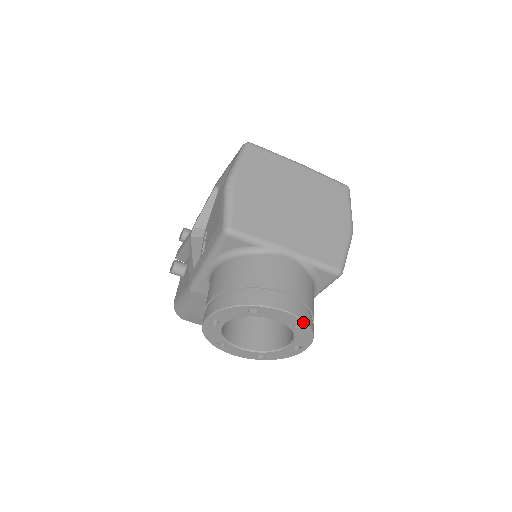
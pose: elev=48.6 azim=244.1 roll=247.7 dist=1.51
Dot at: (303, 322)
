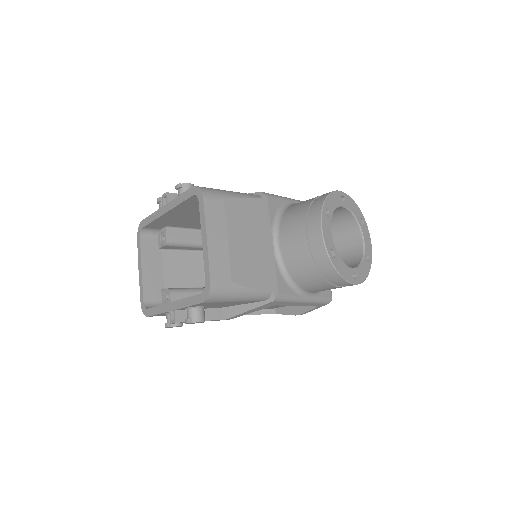
Dot at: (371, 260)
